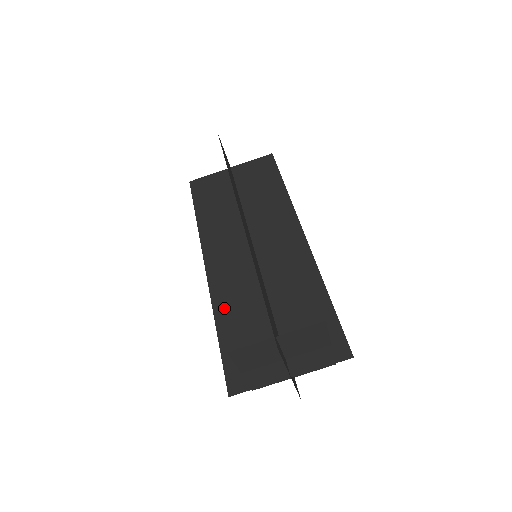
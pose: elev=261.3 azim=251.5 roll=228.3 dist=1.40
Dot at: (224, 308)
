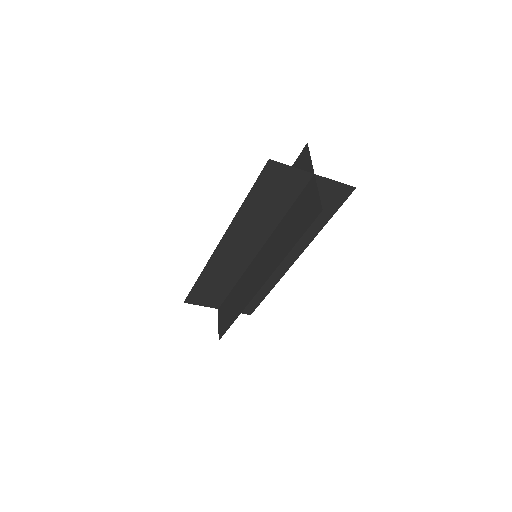
Dot at: (211, 271)
